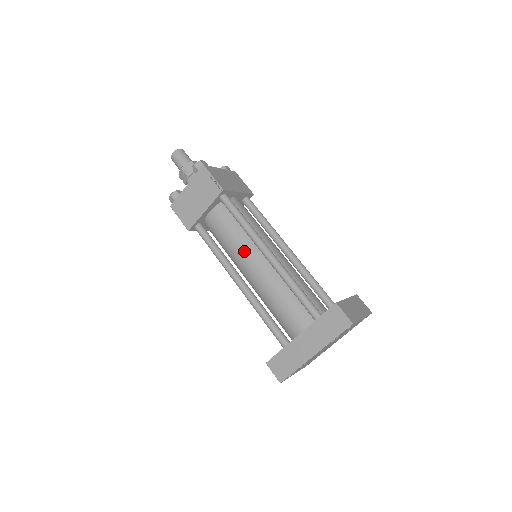
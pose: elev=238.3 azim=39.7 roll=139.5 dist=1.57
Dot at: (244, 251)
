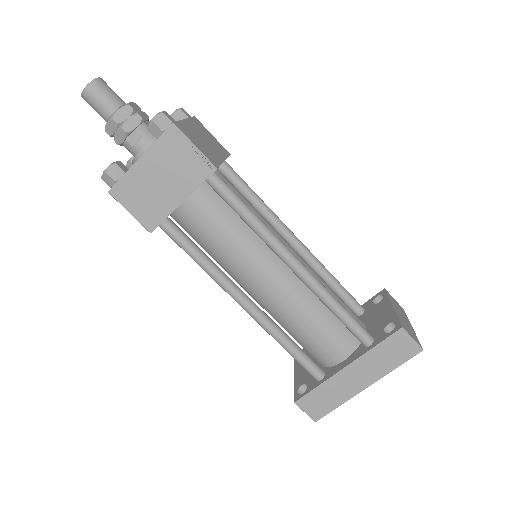
Dot at: (252, 260)
